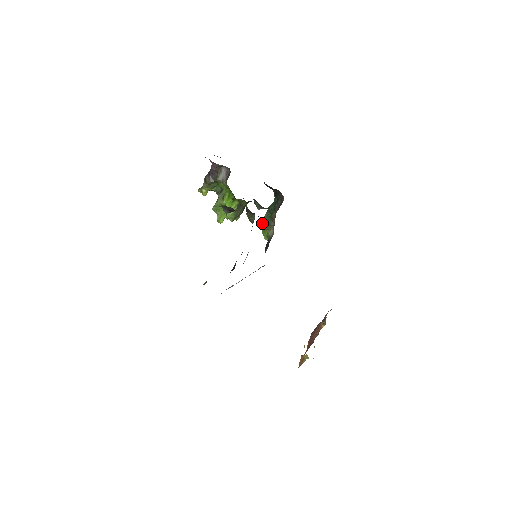
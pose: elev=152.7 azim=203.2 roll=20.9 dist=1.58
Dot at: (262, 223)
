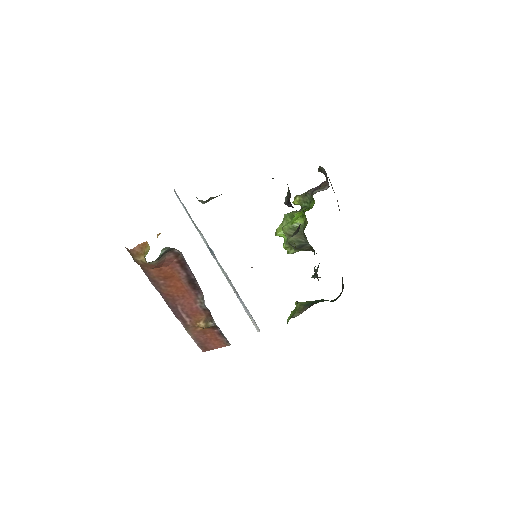
Dot at: occluded
